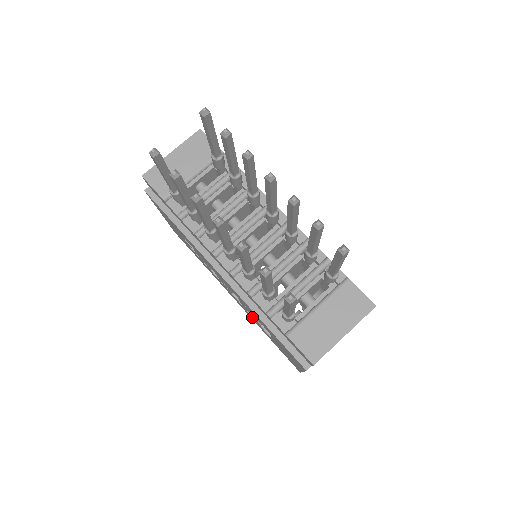
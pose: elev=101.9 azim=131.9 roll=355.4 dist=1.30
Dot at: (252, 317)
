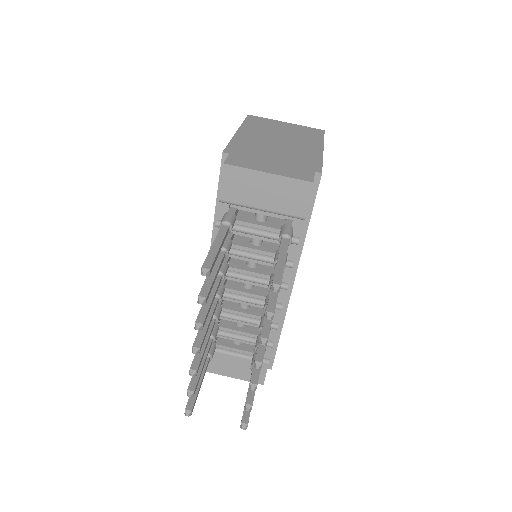
Dot at: occluded
